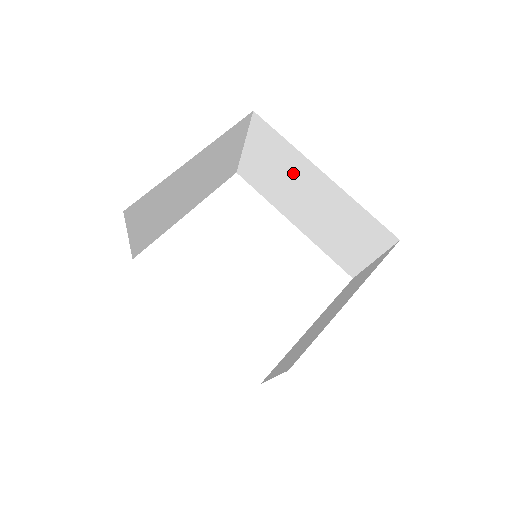
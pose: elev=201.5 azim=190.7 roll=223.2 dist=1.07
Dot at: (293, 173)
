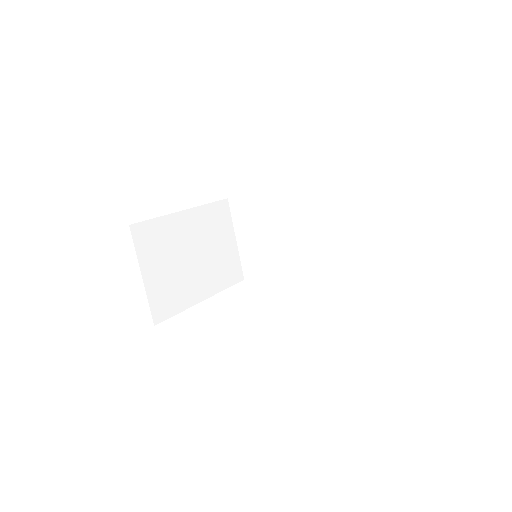
Dot at: (272, 220)
